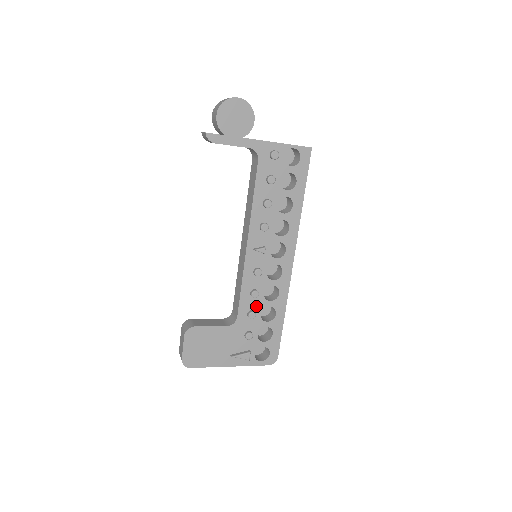
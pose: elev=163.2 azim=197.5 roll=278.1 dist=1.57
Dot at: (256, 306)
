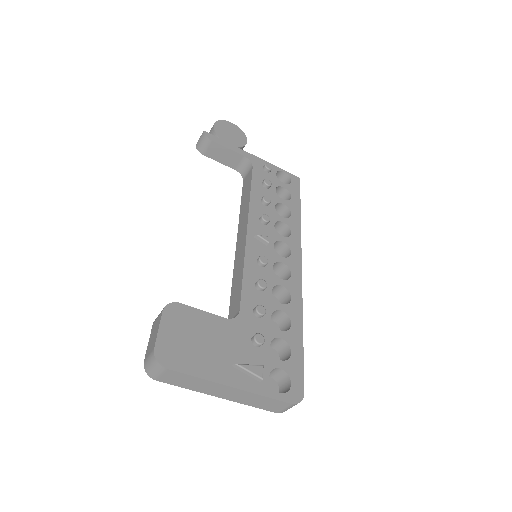
Dot at: (264, 304)
